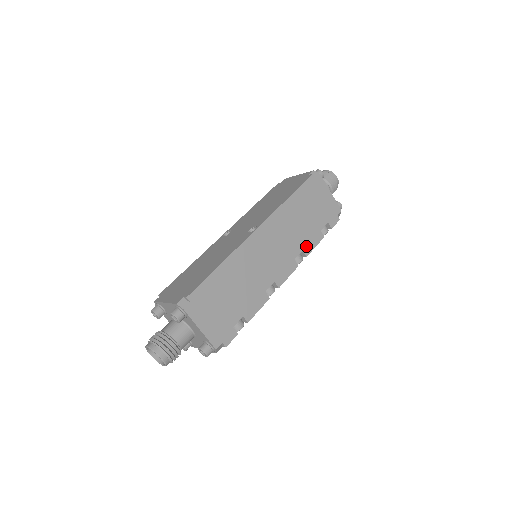
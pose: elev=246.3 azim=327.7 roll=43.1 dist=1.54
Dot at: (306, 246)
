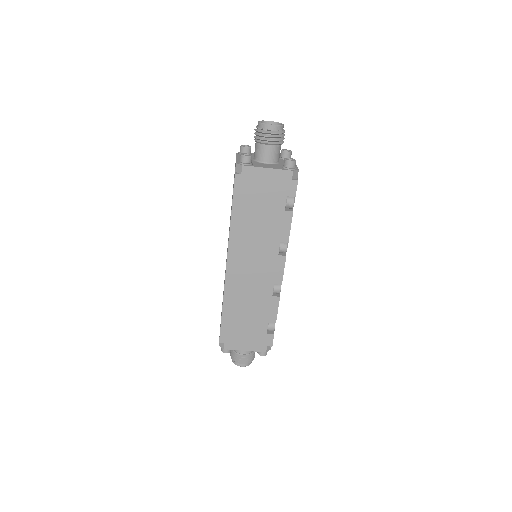
Dot at: (281, 236)
